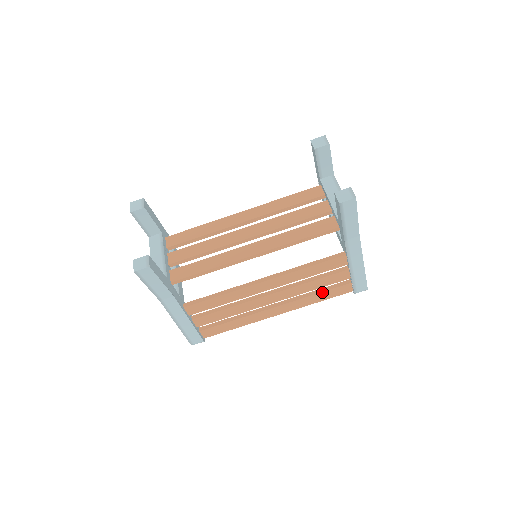
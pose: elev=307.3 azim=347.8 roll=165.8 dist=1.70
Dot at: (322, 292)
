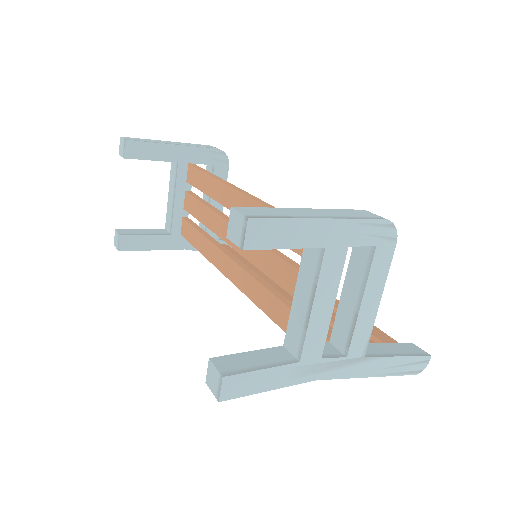
Dot at: occluded
